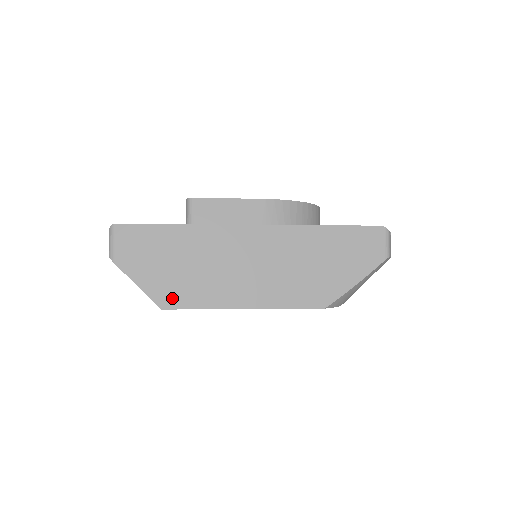
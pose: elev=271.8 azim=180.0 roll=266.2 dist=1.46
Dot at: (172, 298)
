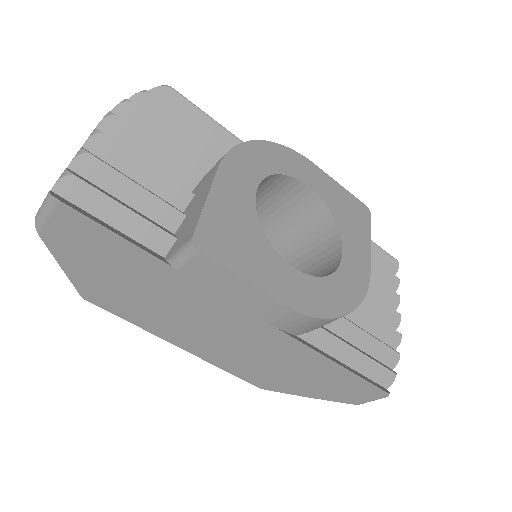
Dot at: (102, 300)
